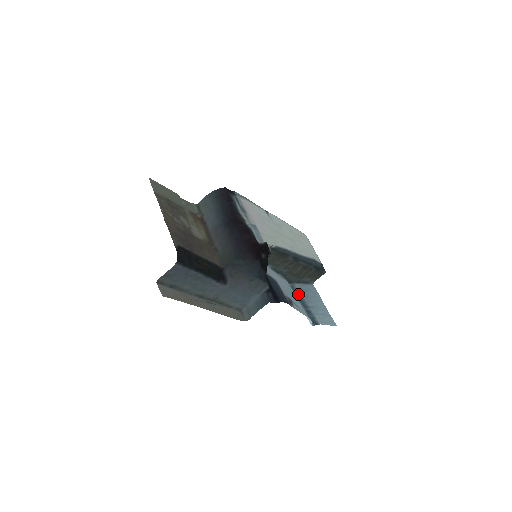
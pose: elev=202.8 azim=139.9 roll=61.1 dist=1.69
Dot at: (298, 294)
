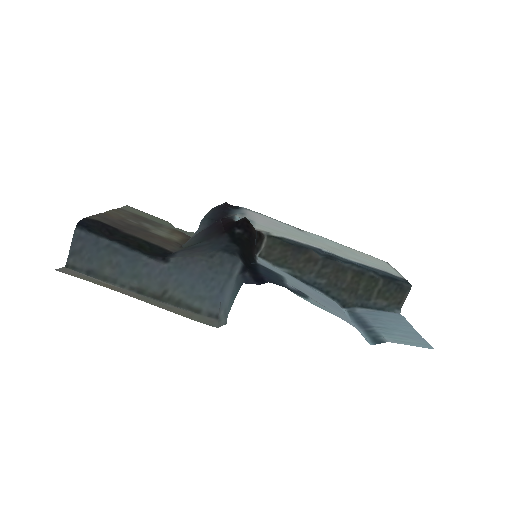
Dot at: (357, 317)
